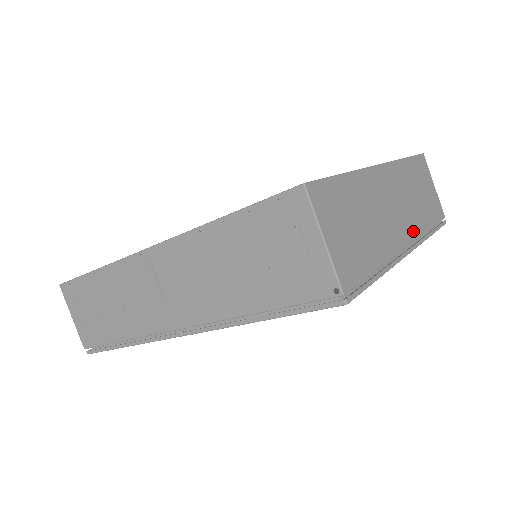
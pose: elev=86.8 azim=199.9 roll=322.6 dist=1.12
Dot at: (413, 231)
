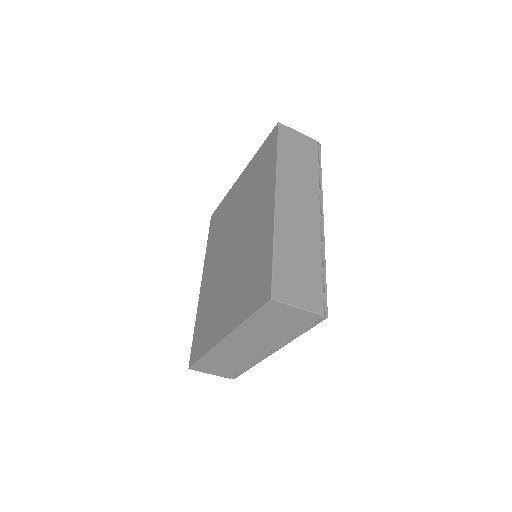
Dot at: (273, 345)
